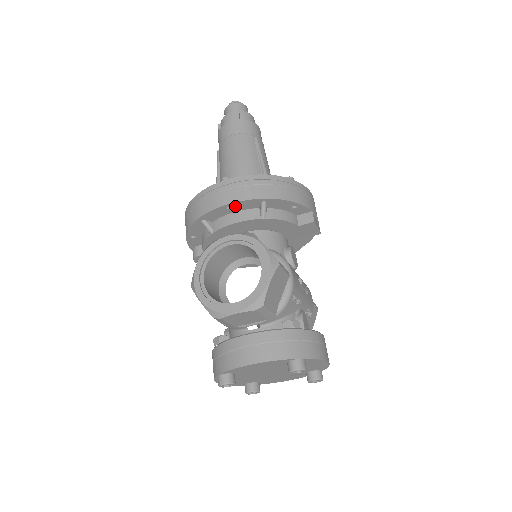
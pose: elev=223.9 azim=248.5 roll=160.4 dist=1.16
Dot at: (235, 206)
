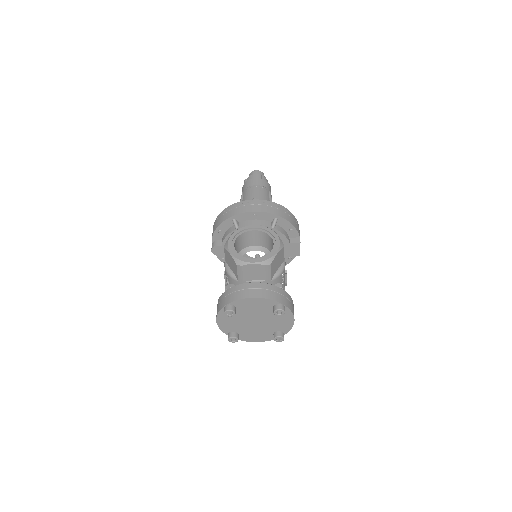
Dot at: (259, 215)
